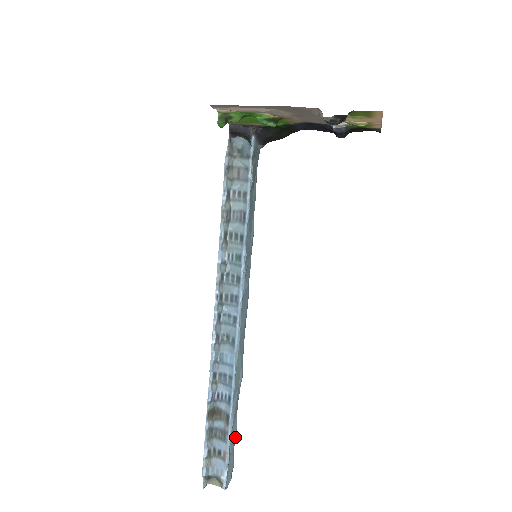
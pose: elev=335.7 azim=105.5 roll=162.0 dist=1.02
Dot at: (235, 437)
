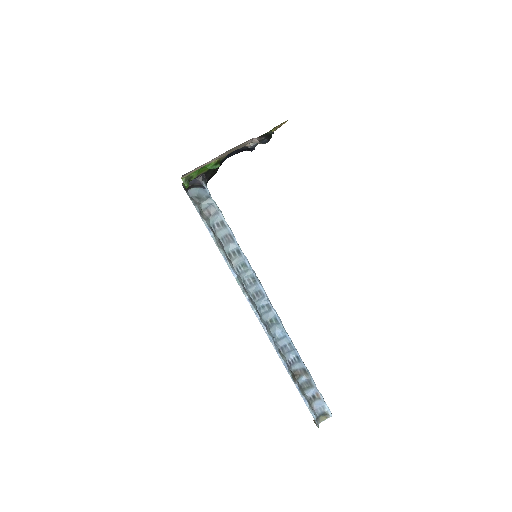
Dot at: occluded
